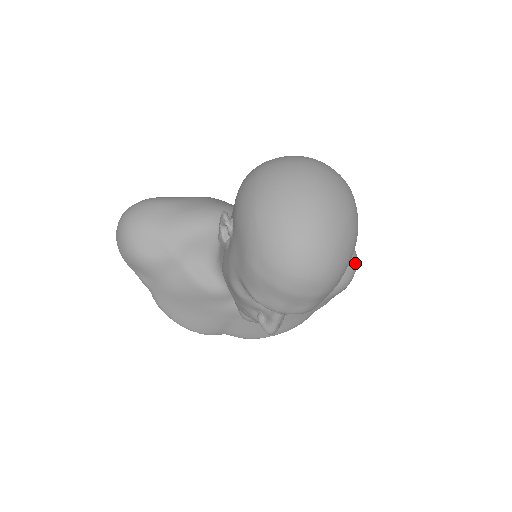
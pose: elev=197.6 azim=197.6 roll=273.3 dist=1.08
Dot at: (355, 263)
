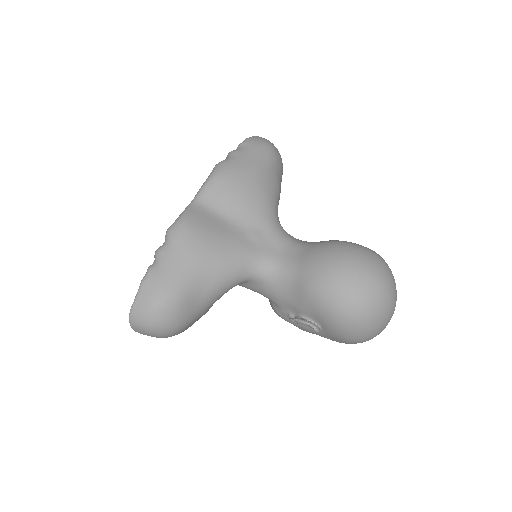
Dot at: occluded
